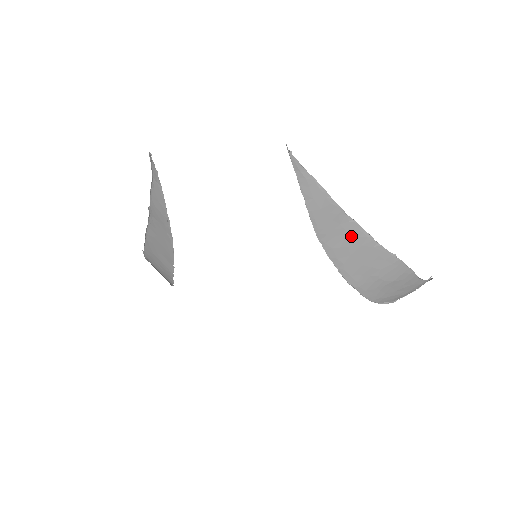
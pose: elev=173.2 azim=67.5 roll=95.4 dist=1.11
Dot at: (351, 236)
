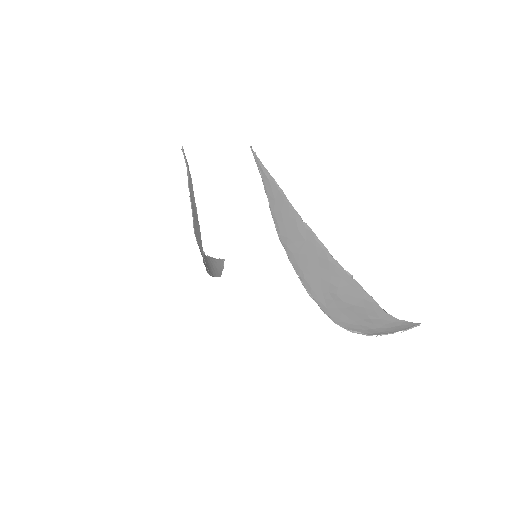
Dot at: (308, 244)
